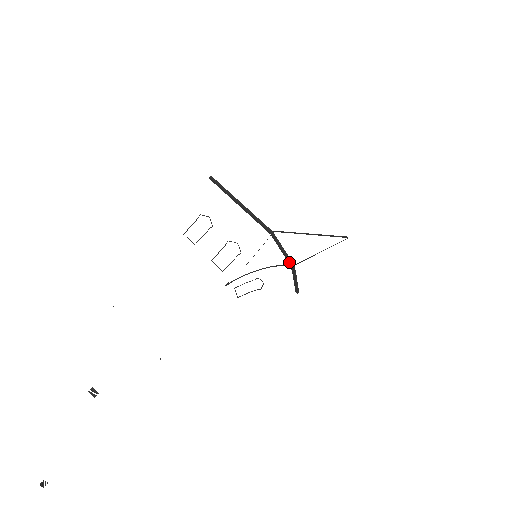
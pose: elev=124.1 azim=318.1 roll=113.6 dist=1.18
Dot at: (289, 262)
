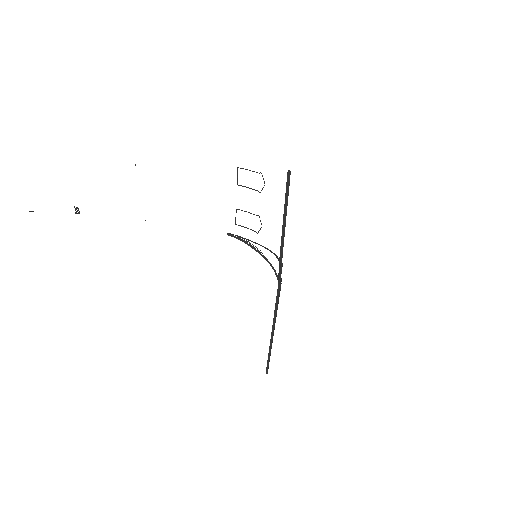
Dot at: (278, 279)
